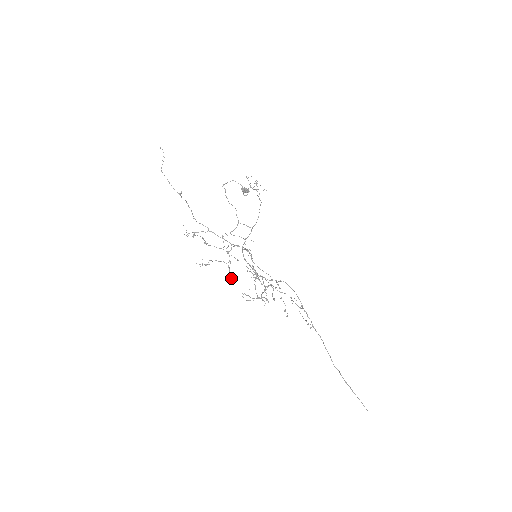
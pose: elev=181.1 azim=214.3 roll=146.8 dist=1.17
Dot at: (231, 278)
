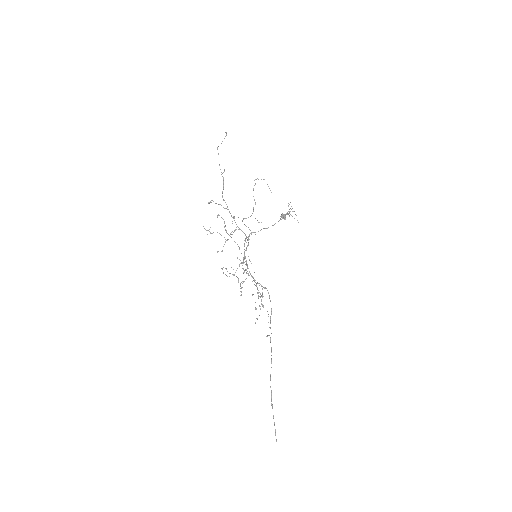
Dot at: (222, 251)
